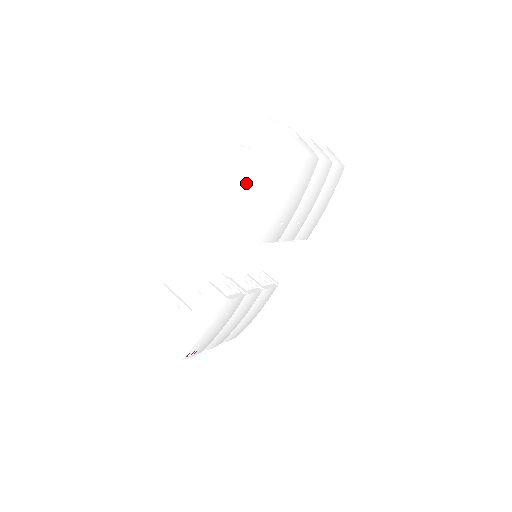
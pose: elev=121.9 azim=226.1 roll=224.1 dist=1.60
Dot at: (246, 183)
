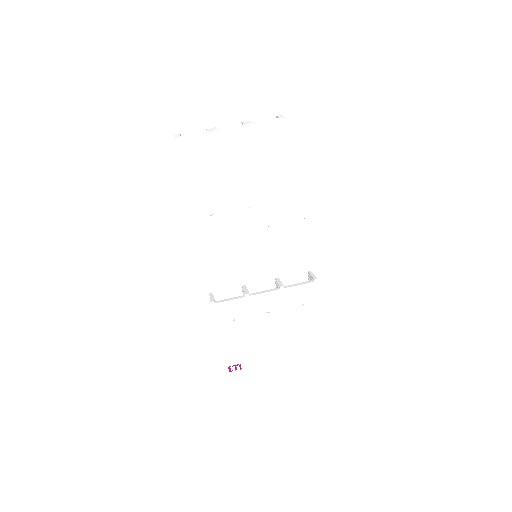
Dot at: occluded
